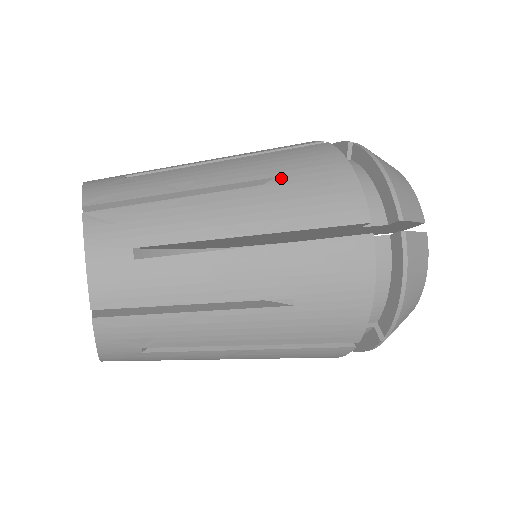
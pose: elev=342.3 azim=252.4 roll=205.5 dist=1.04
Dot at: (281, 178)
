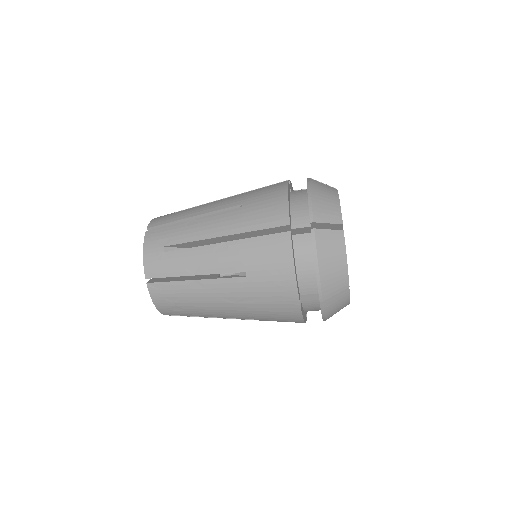
Dot at: occluded
